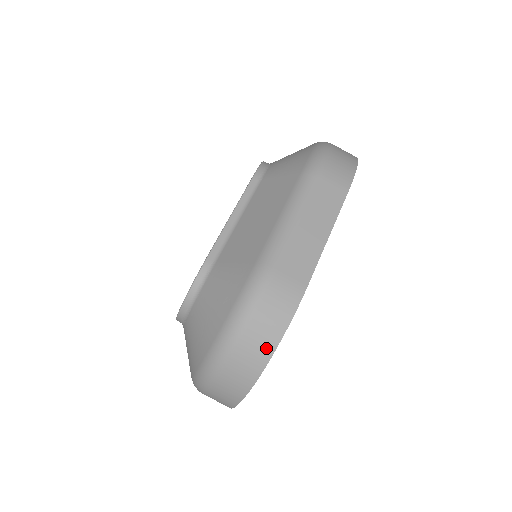
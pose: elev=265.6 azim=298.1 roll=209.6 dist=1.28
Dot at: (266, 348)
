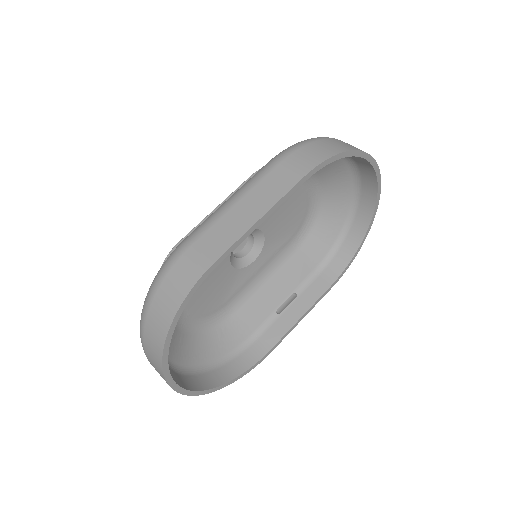
Dot at: (167, 317)
